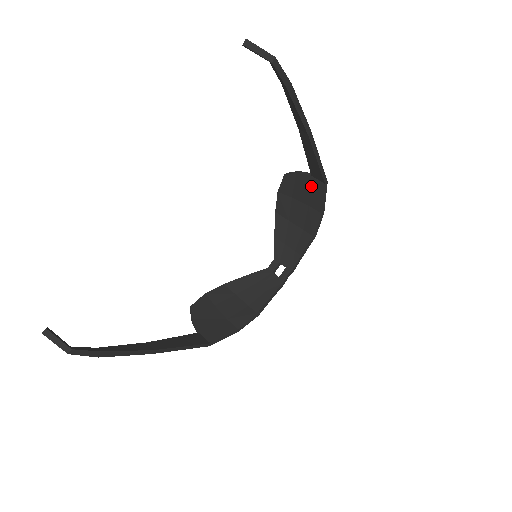
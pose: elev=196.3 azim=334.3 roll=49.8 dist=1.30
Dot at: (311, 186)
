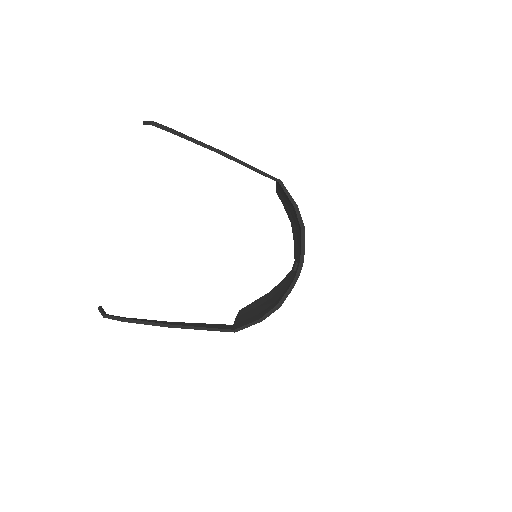
Dot at: (281, 190)
